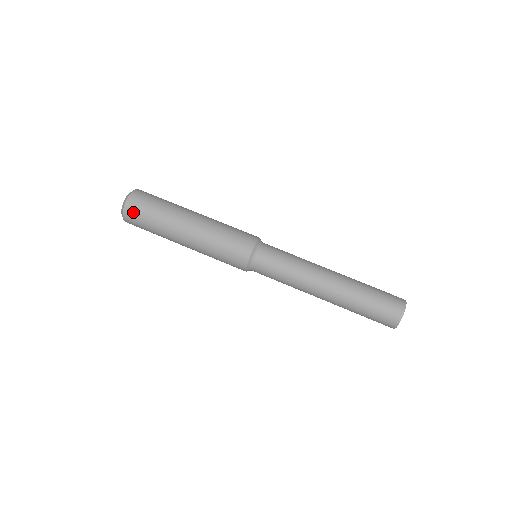
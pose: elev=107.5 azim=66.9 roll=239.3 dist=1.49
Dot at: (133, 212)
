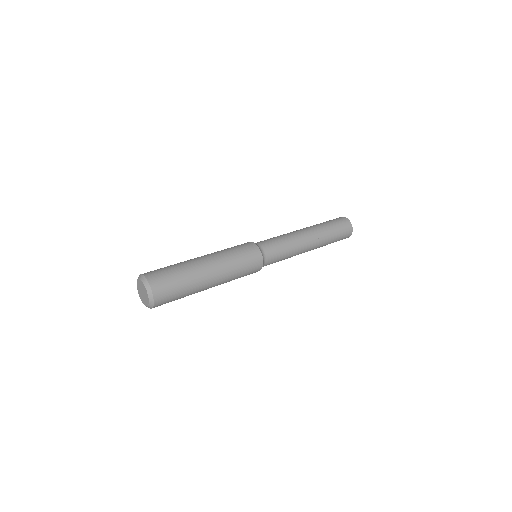
Dot at: (163, 296)
